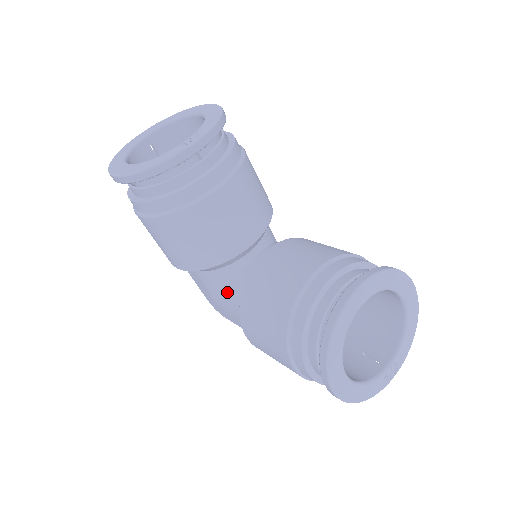
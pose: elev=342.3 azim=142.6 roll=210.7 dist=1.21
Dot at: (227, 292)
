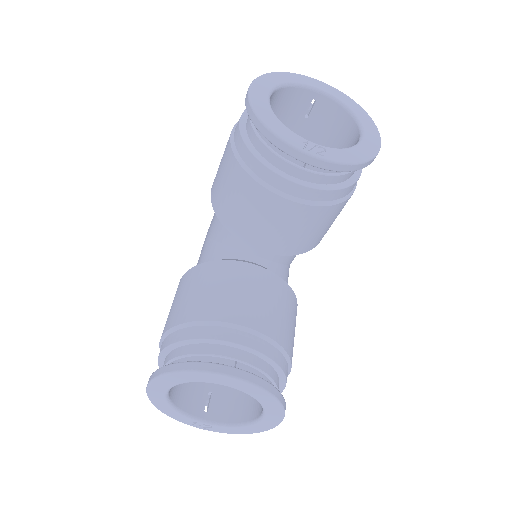
Dot at: (215, 243)
